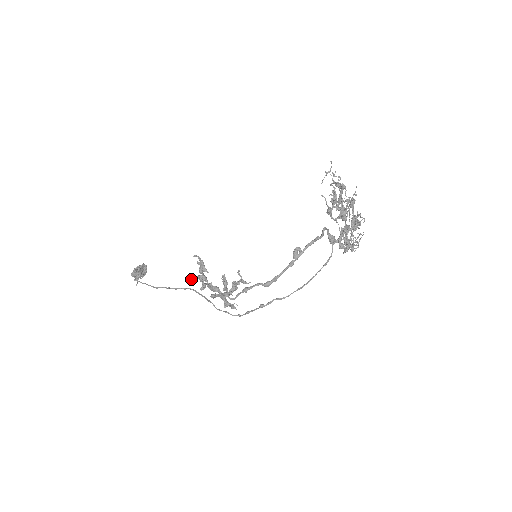
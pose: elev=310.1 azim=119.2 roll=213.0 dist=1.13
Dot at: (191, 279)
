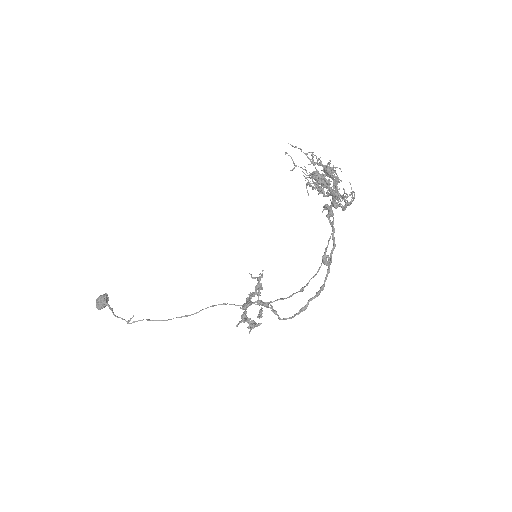
Dot at: (236, 326)
